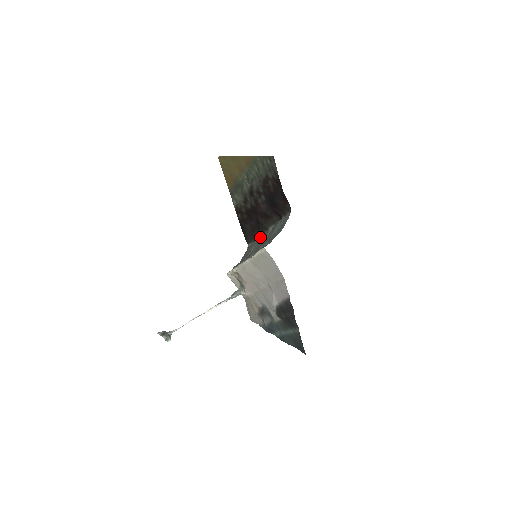
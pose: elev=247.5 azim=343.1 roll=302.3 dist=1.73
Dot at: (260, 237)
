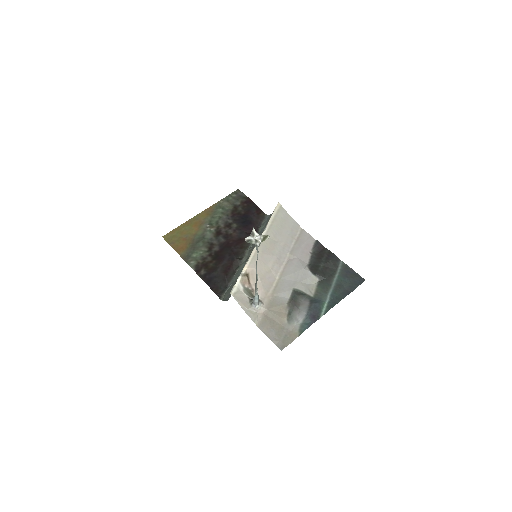
Dot at: (238, 270)
